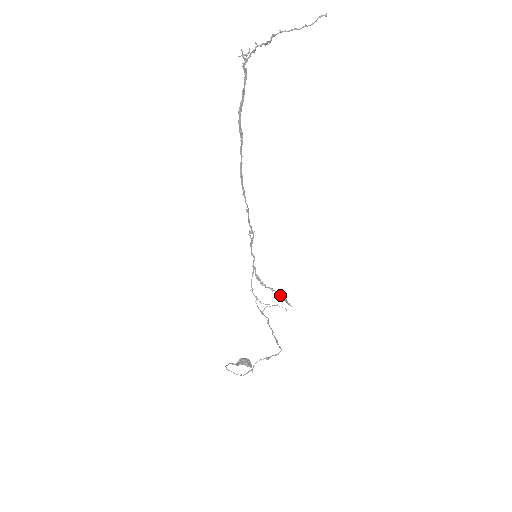
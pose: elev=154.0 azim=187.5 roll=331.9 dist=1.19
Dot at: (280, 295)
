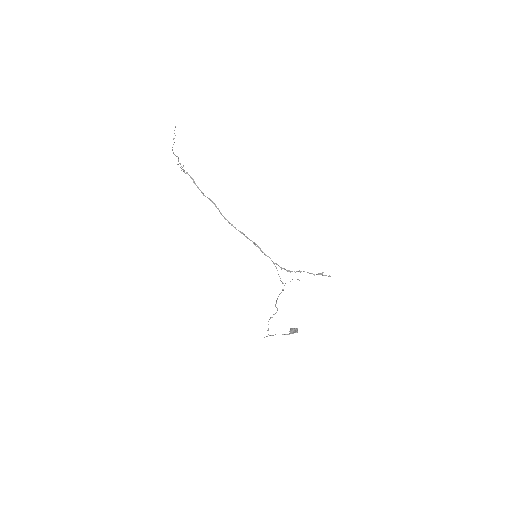
Dot at: (308, 272)
